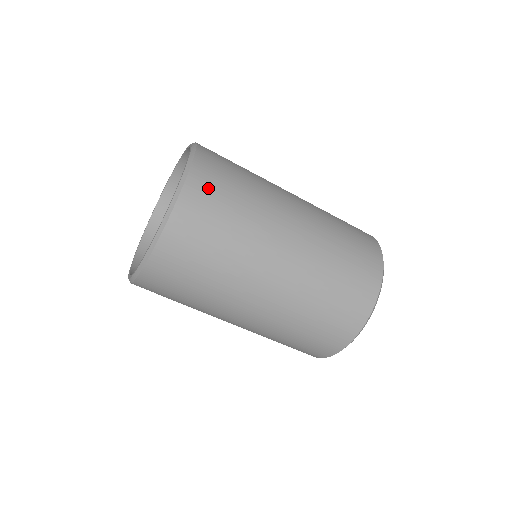
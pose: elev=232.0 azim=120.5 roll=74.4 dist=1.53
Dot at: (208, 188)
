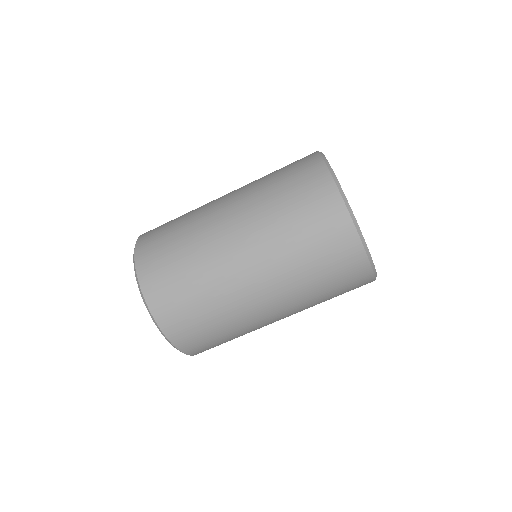
Dot at: (169, 306)
